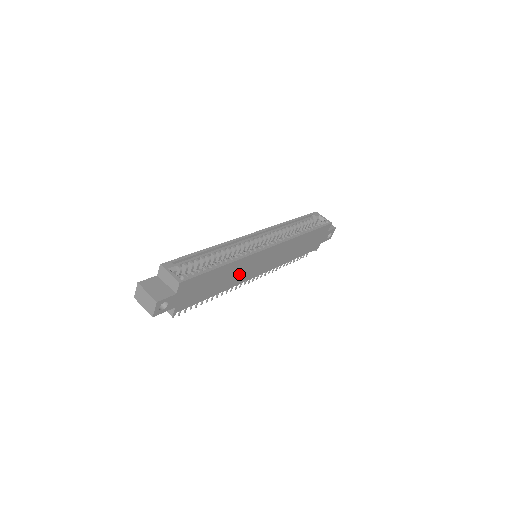
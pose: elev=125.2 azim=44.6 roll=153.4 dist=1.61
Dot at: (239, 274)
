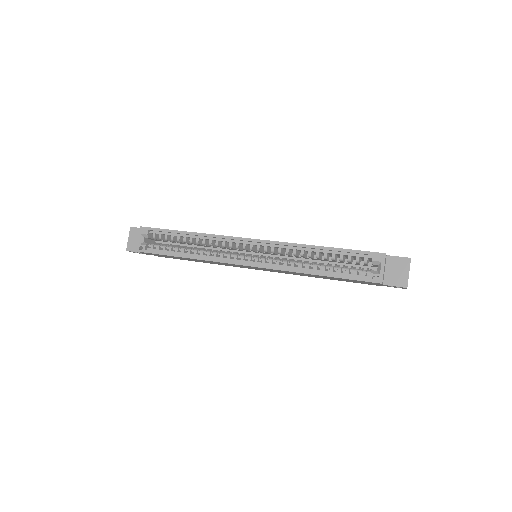
Dot at: occluded
